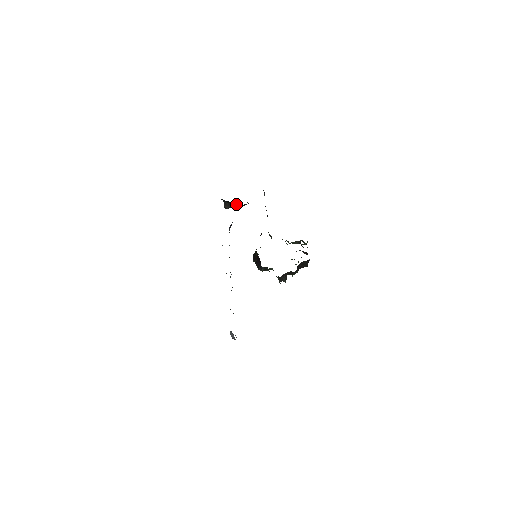
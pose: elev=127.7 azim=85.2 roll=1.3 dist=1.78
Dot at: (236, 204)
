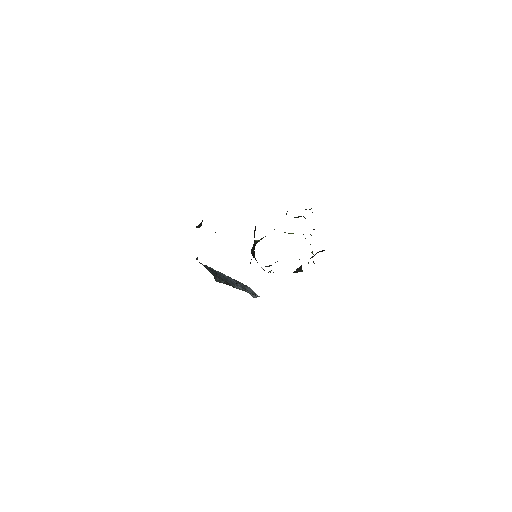
Dot at: occluded
